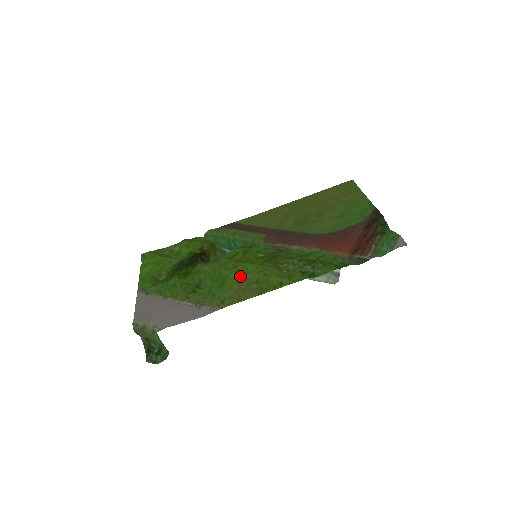
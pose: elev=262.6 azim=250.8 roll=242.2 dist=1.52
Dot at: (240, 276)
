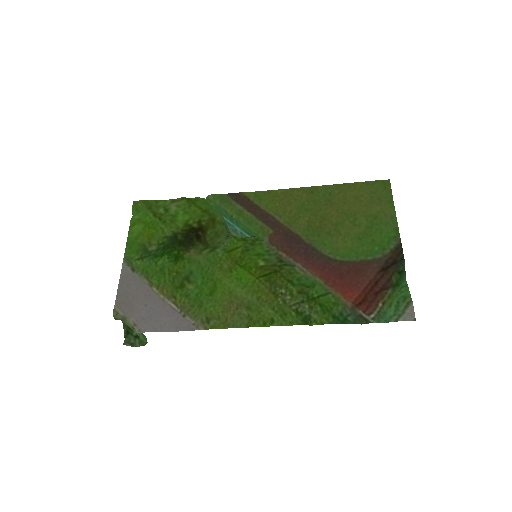
Dot at: (233, 288)
